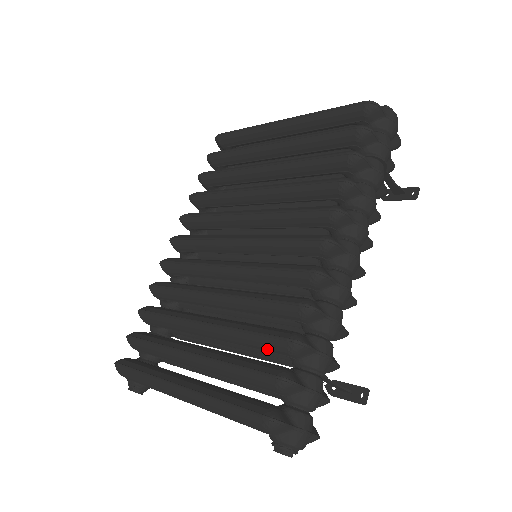
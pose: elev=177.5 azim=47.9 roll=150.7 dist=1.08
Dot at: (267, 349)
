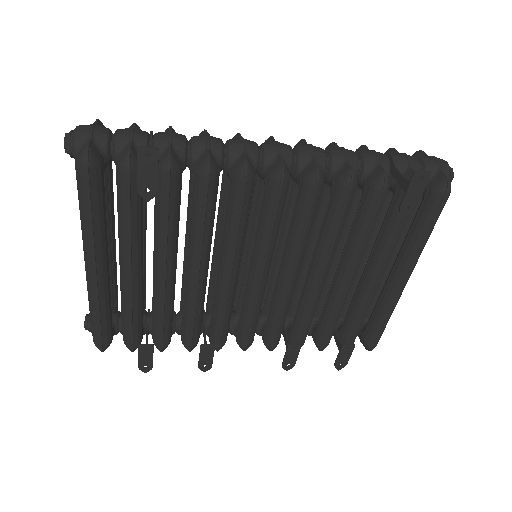
Dot at: occluded
